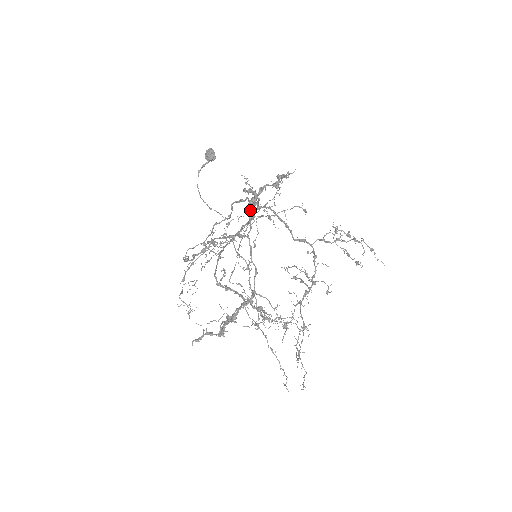
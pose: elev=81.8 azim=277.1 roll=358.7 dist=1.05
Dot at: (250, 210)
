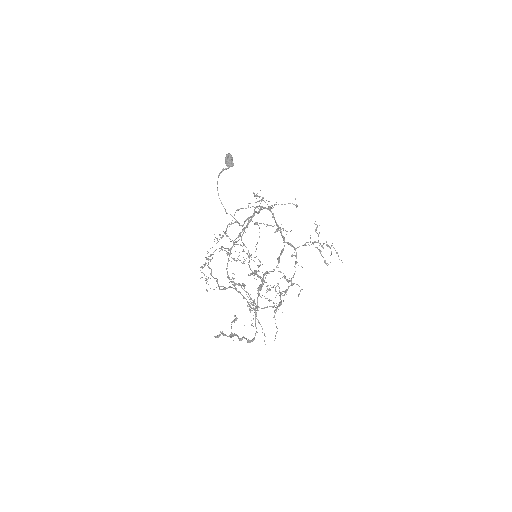
Dot at: (258, 295)
